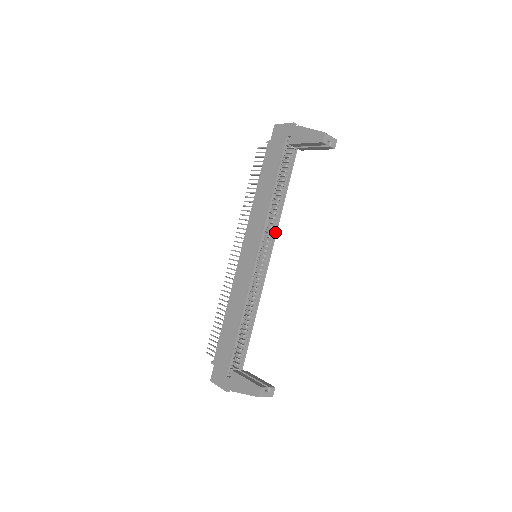
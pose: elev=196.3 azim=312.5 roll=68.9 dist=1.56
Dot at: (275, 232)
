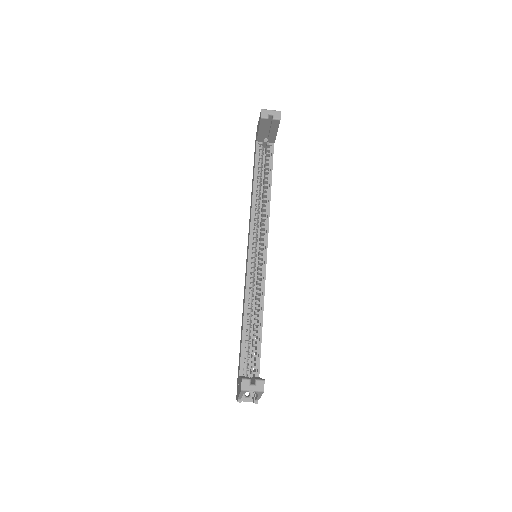
Dot at: (266, 226)
